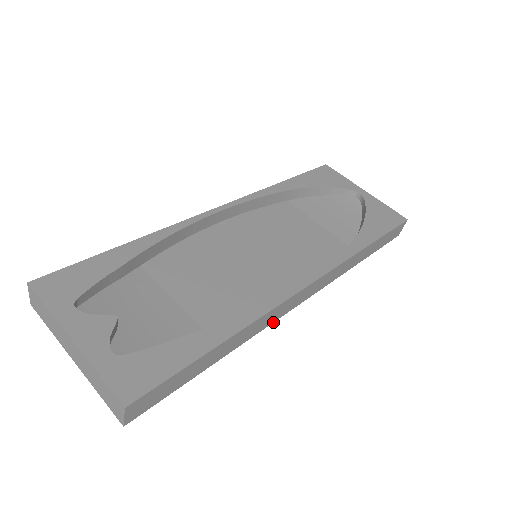
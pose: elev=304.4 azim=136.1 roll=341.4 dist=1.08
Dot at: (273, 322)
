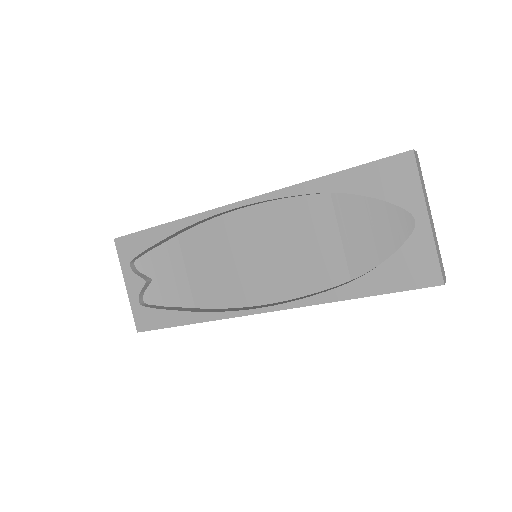
Dot at: occluded
